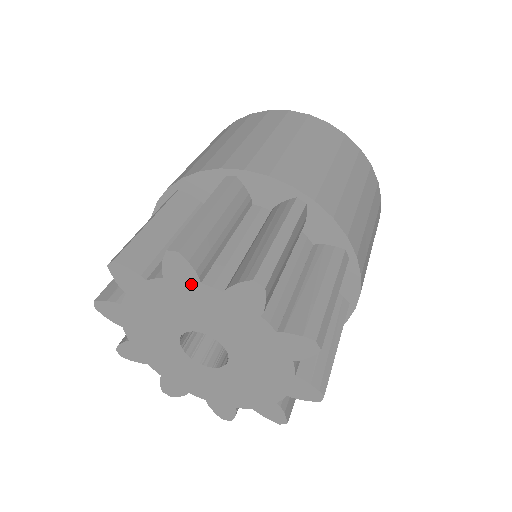
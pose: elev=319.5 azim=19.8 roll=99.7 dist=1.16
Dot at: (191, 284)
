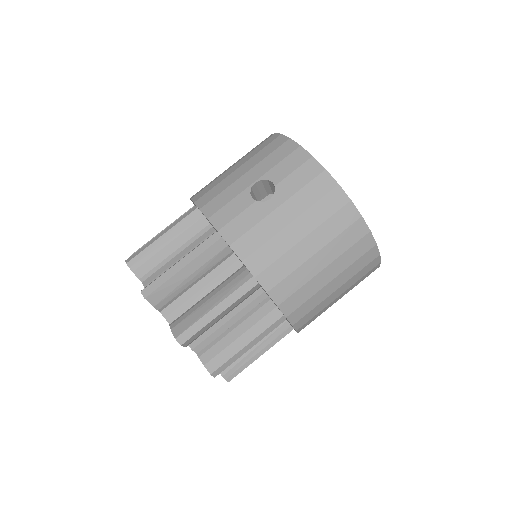
Dot at: occluded
